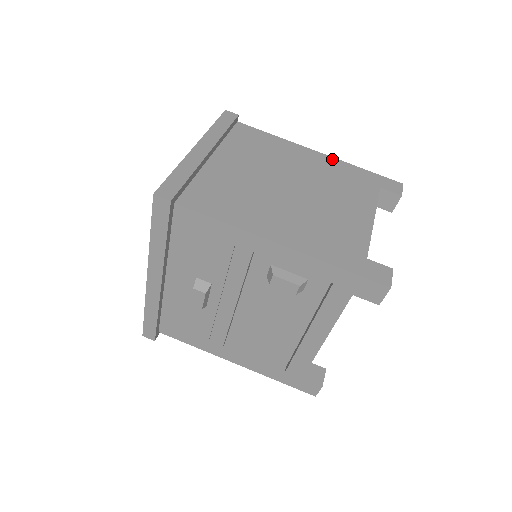
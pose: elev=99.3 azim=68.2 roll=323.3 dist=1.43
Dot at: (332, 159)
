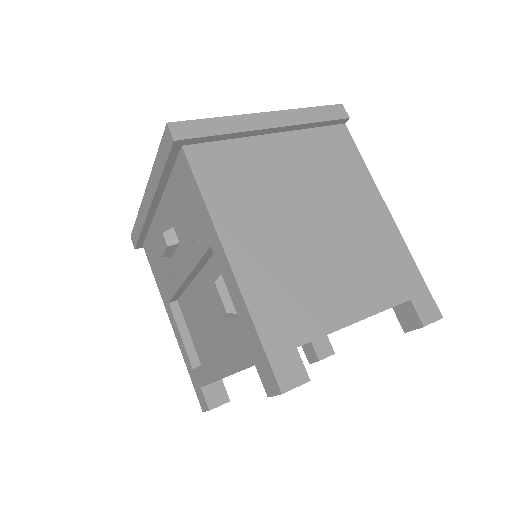
Dot at: (396, 232)
